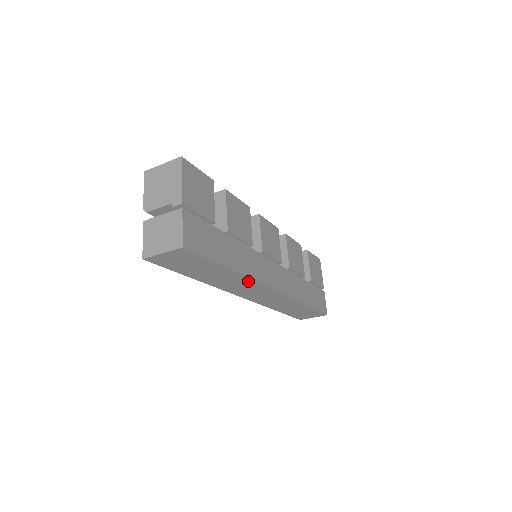
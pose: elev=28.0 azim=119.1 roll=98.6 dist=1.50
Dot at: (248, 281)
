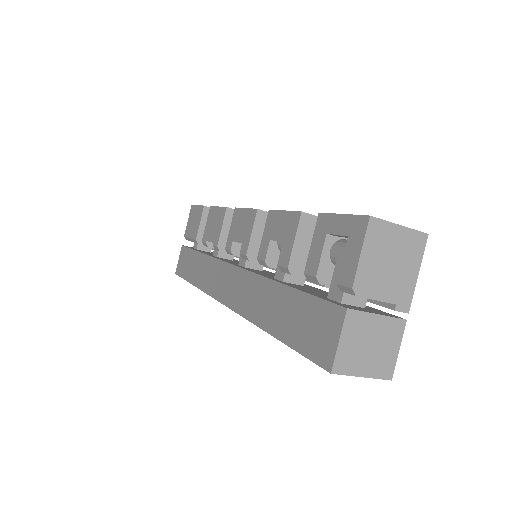
Dot at: occluded
